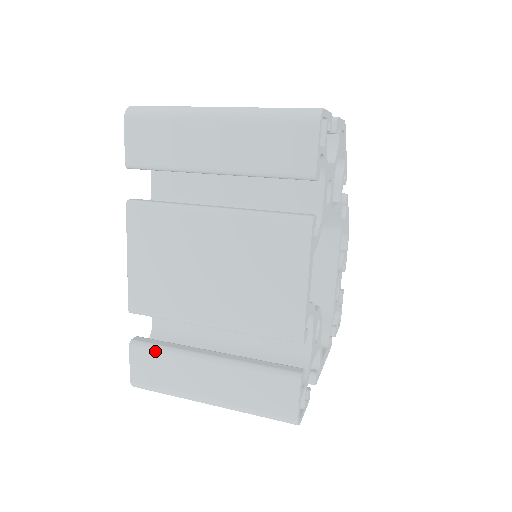
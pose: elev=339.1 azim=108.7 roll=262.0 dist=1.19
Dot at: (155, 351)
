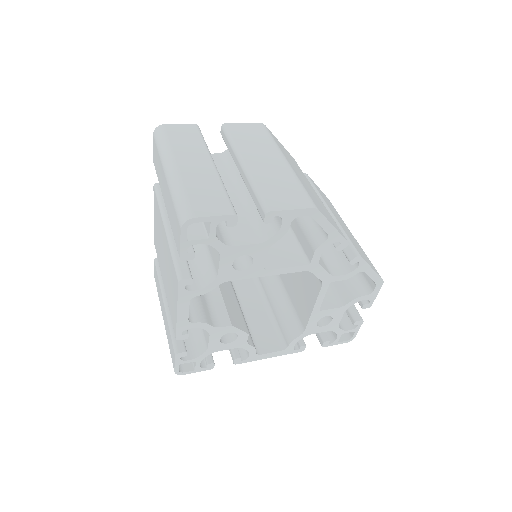
Dot at: (157, 274)
